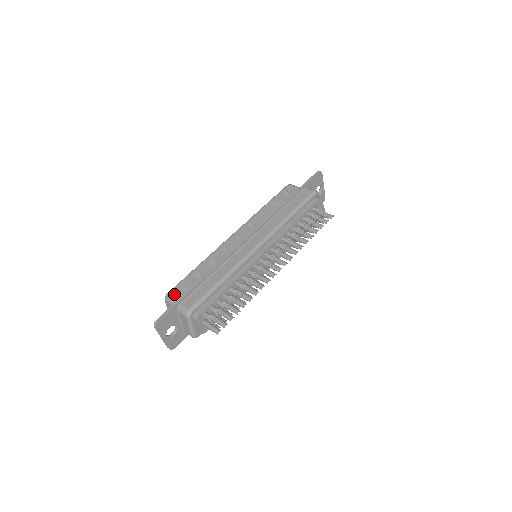
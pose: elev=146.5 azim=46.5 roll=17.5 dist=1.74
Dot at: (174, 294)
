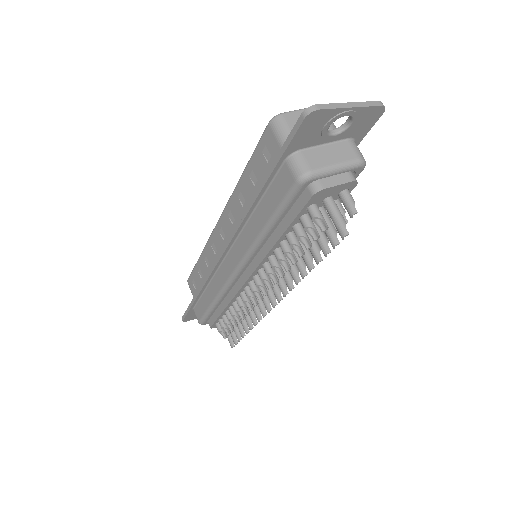
Dot at: (190, 287)
